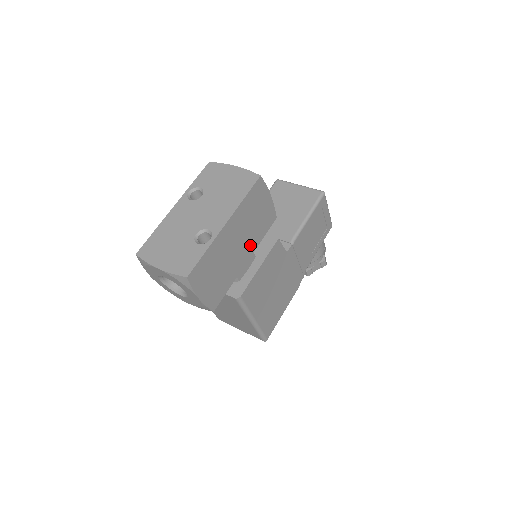
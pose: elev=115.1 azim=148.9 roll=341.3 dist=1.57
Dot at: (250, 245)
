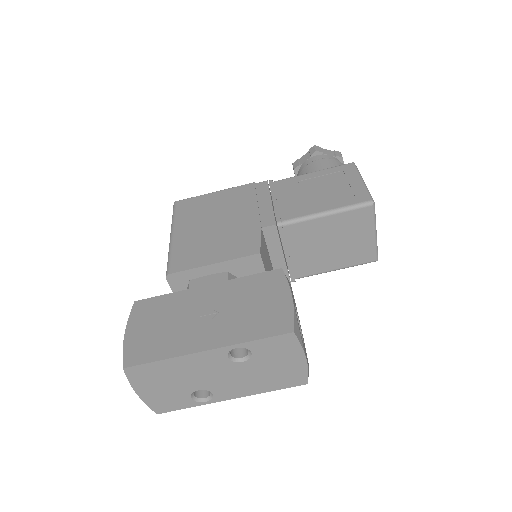
Dot at: occluded
